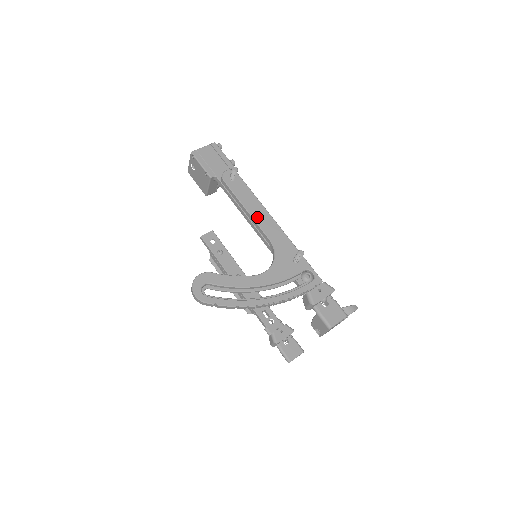
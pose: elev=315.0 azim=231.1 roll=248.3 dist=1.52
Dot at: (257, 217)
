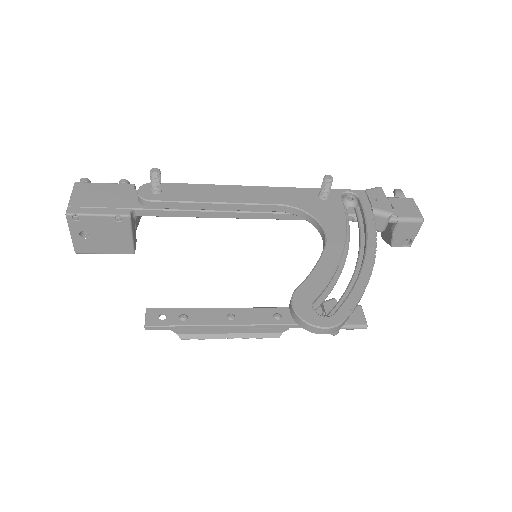
Dot at: (237, 199)
